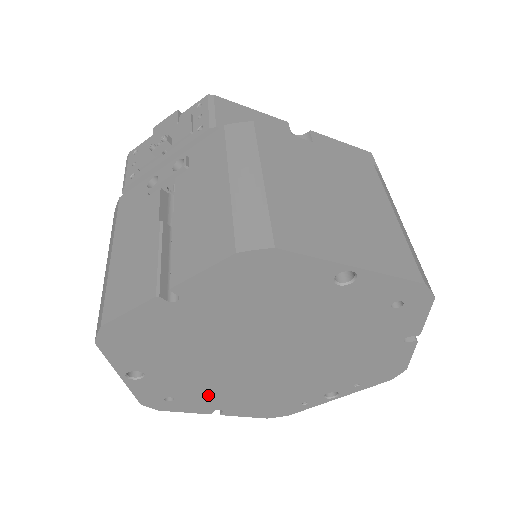
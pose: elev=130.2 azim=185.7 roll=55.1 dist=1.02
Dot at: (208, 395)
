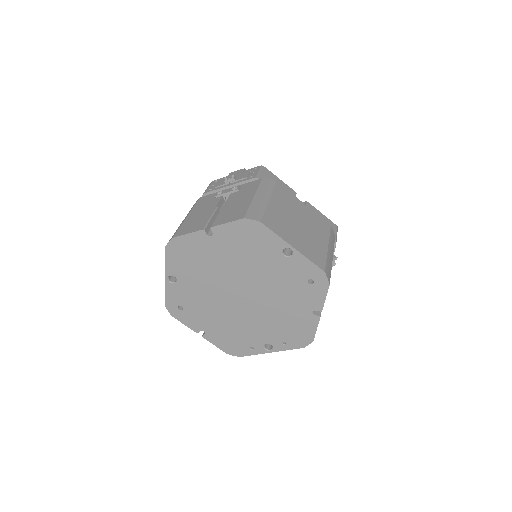
Dot at: (202, 314)
